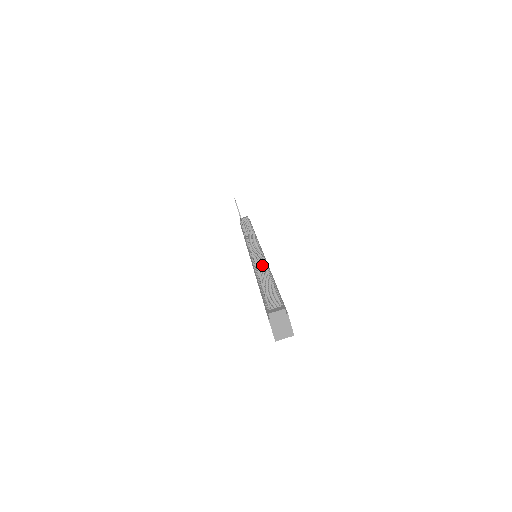
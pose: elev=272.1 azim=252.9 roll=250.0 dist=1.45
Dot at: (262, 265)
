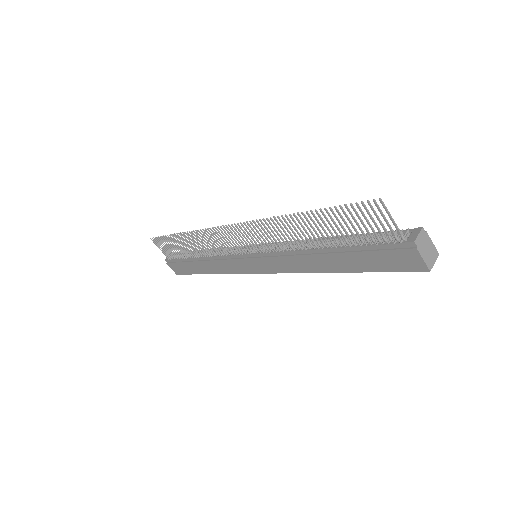
Dot at: (296, 244)
